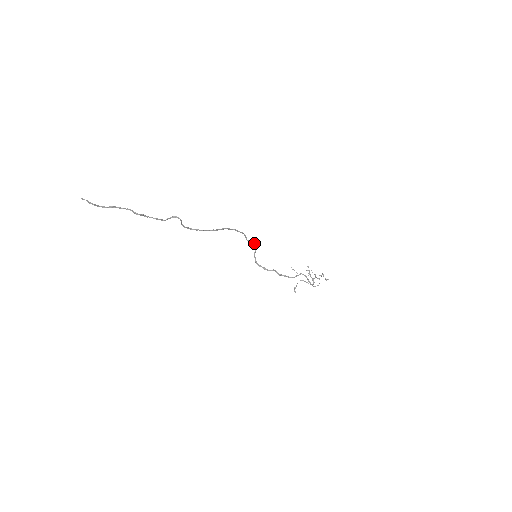
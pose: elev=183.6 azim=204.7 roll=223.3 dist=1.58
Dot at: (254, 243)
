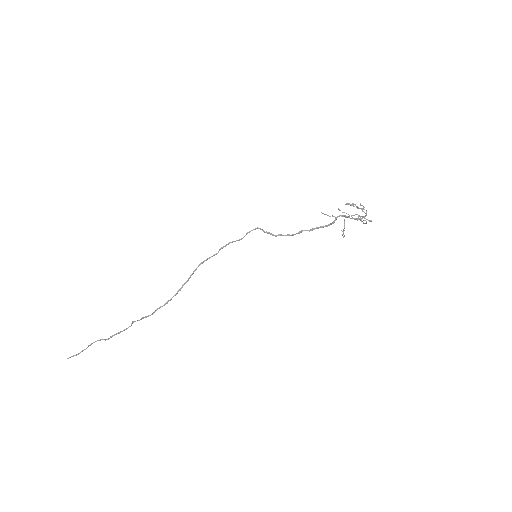
Dot at: (252, 230)
